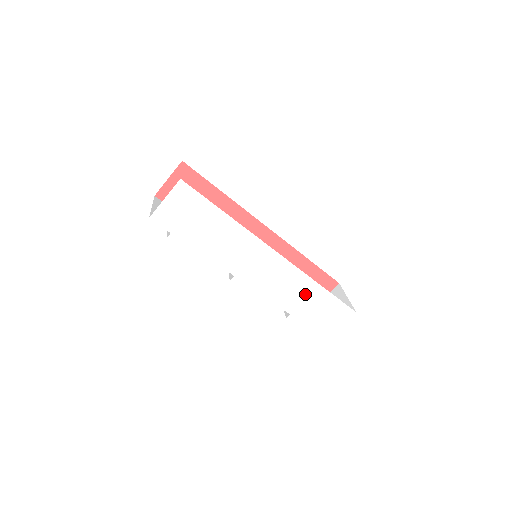
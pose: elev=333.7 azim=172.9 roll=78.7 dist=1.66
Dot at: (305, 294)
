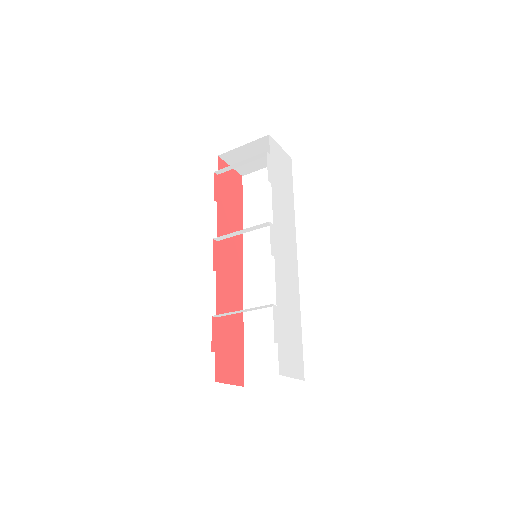
Dot at: (291, 309)
